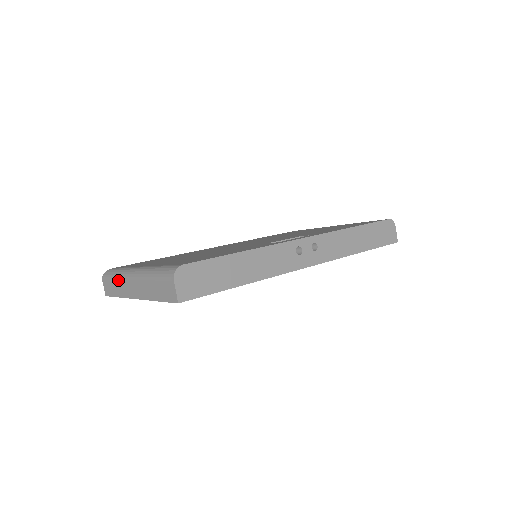
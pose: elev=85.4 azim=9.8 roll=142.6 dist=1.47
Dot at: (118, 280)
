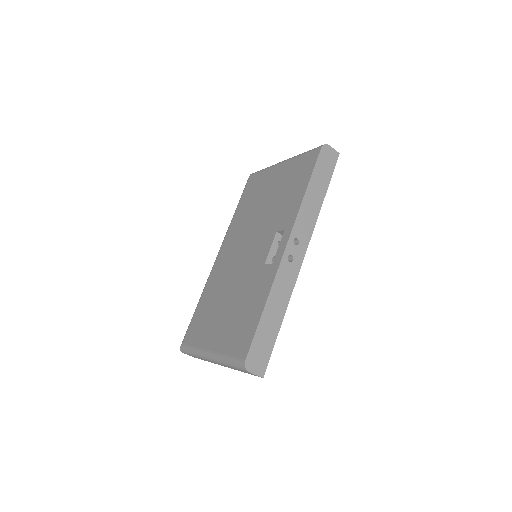
Dot at: occluded
